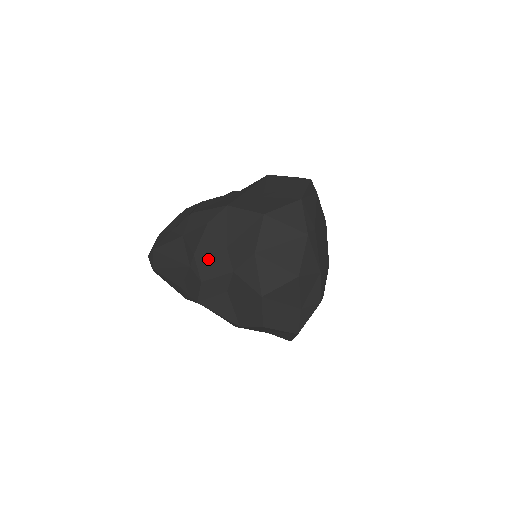
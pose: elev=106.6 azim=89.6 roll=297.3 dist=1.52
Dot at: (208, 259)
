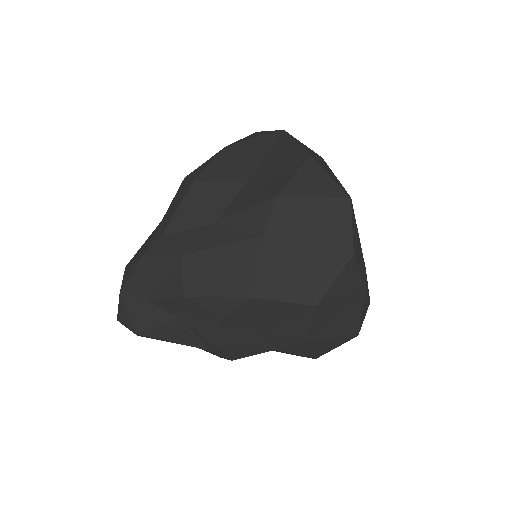
Dot at: (237, 346)
